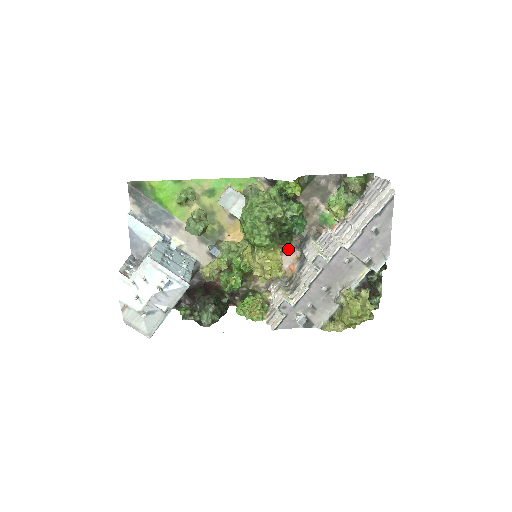
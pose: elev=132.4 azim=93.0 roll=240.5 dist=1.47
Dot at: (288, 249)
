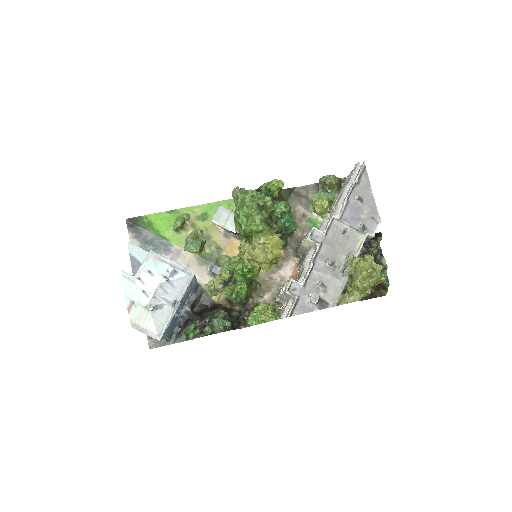
Dot at: (286, 259)
